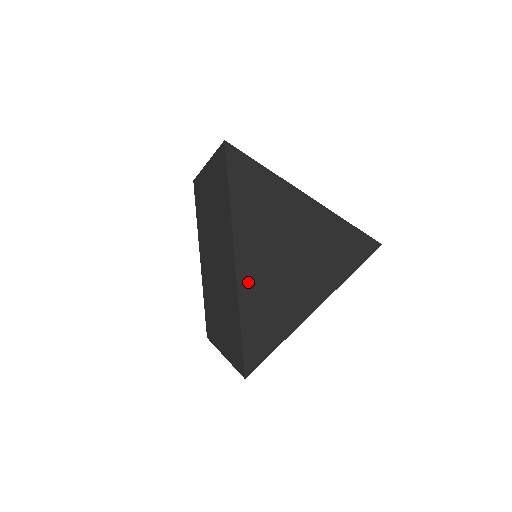
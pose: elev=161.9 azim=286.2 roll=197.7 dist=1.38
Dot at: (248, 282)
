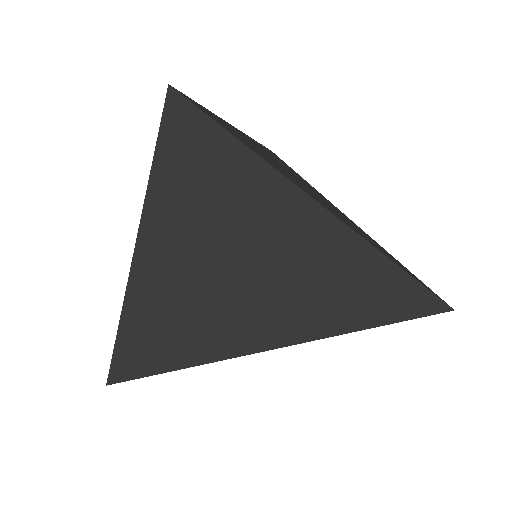
Dot at: (149, 274)
